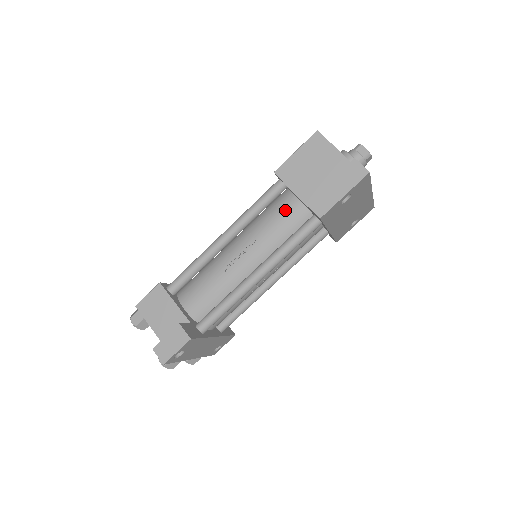
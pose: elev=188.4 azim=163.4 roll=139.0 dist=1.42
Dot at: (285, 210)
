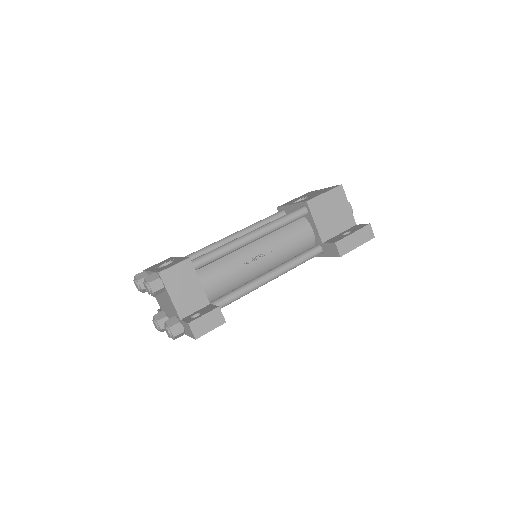
Dot at: (301, 233)
